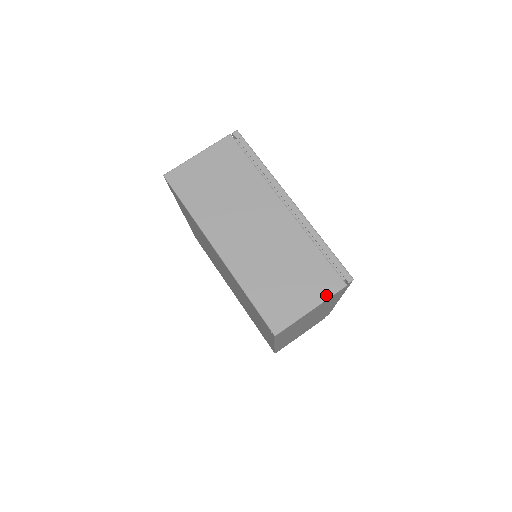
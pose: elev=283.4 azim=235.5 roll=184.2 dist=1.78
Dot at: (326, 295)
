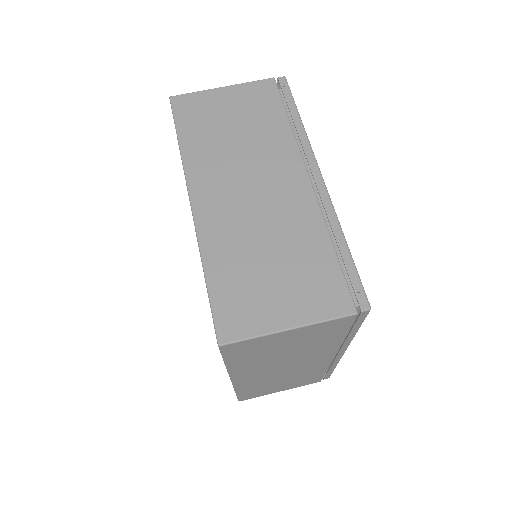
Dot at: (320, 316)
